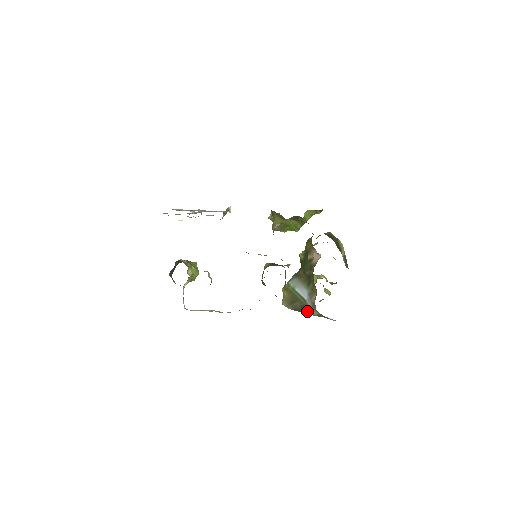
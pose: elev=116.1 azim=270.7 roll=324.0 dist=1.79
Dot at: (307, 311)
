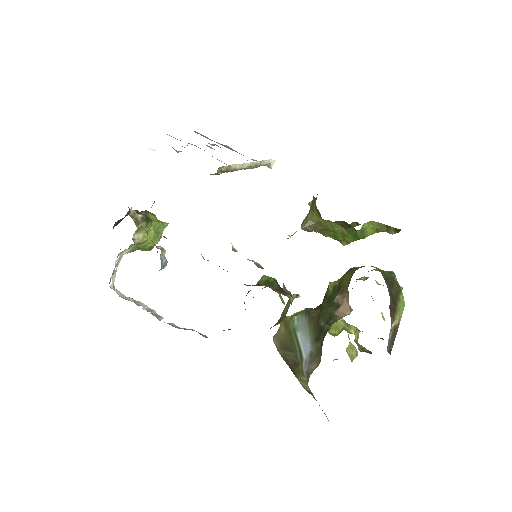
Dot at: (298, 375)
